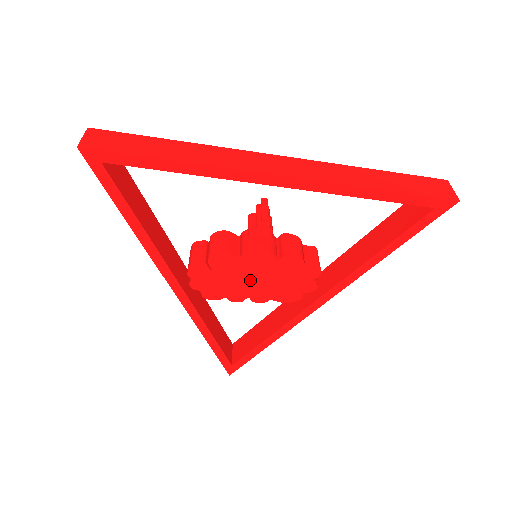
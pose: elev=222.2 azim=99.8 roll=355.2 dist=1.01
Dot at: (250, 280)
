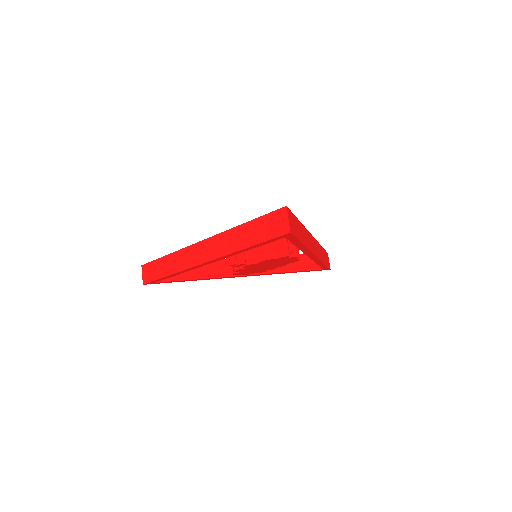
Dot at: (264, 267)
